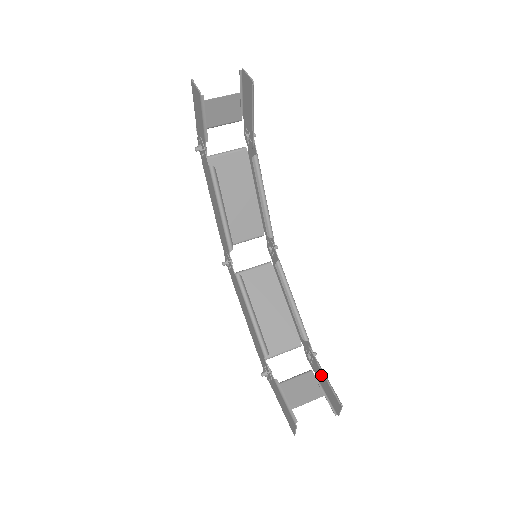
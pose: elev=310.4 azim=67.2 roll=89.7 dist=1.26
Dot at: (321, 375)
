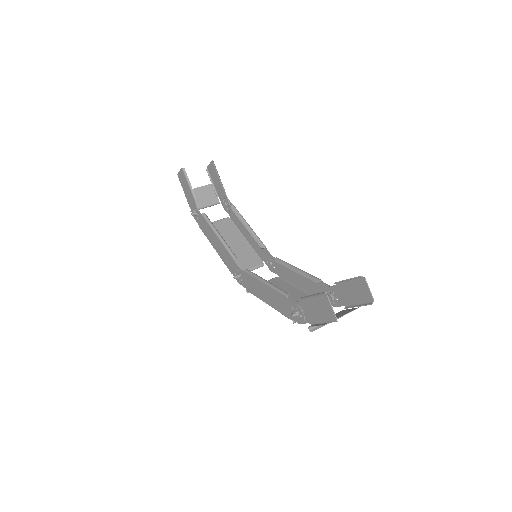
Dot at: (344, 291)
